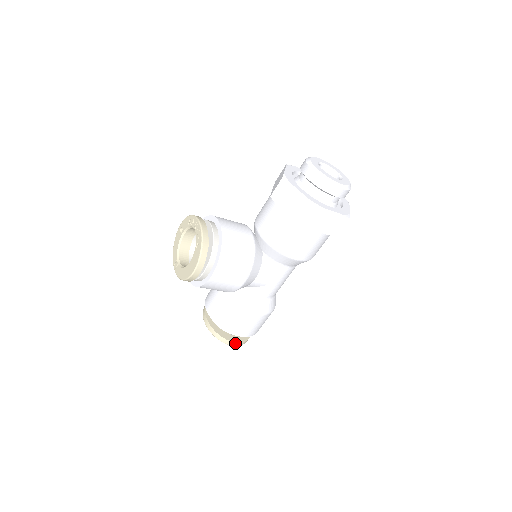
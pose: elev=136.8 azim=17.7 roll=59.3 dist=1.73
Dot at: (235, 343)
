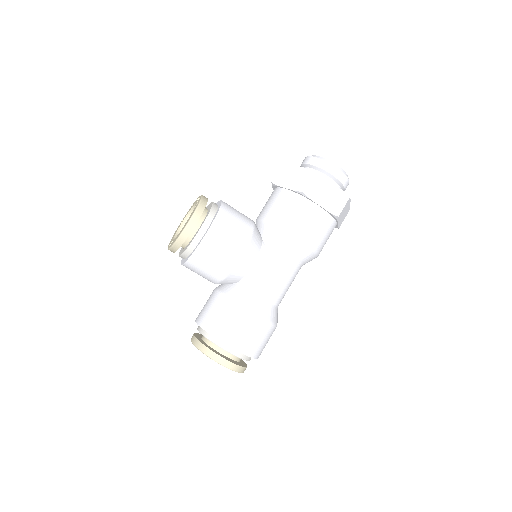
Dot at: (225, 361)
